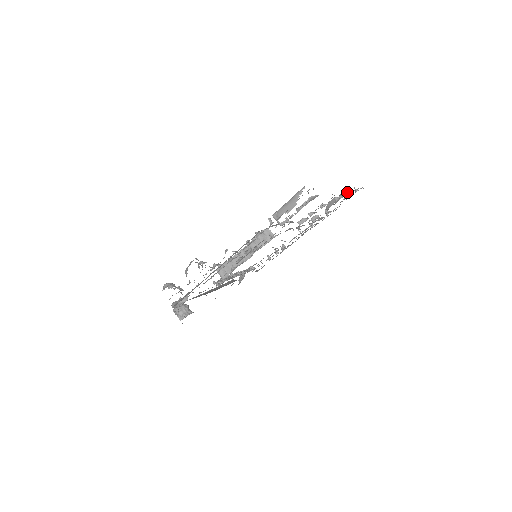
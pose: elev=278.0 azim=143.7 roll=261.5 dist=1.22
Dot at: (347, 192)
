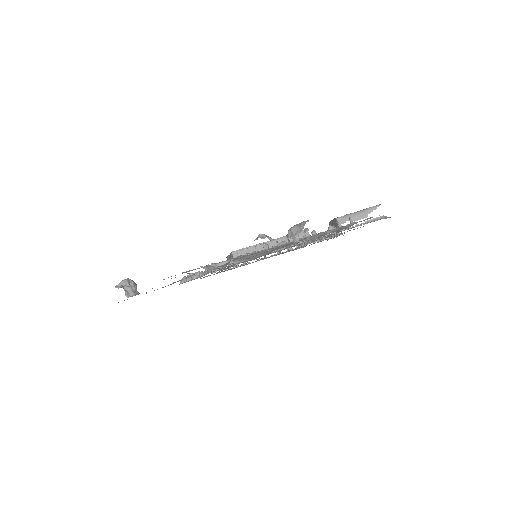
Dot at: (342, 233)
